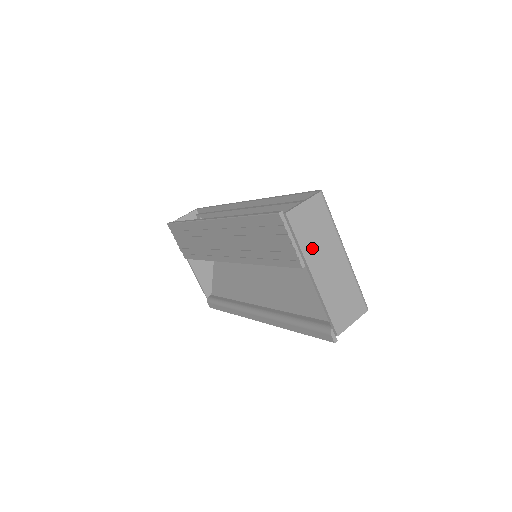
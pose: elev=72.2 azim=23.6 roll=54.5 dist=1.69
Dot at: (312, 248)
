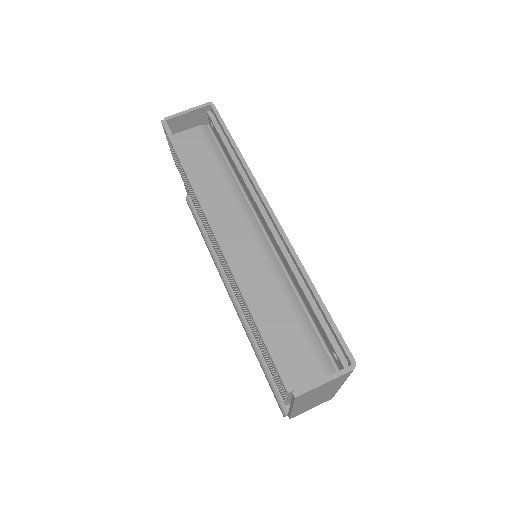
Dot at: (307, 399)
